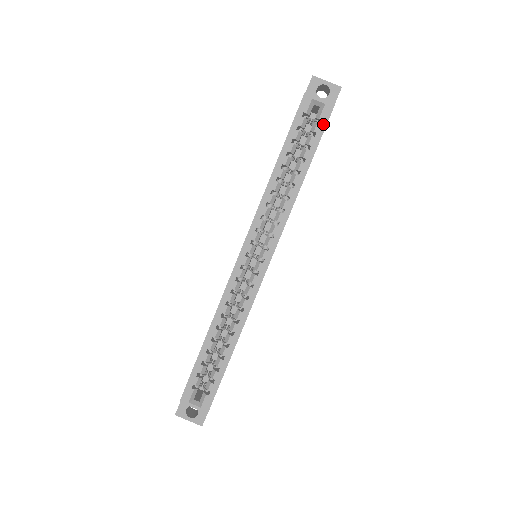
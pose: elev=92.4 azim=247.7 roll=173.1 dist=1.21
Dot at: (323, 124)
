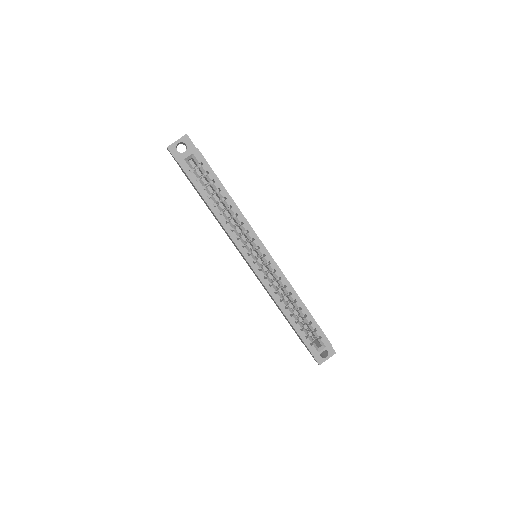
Dot at: (205, 163)
